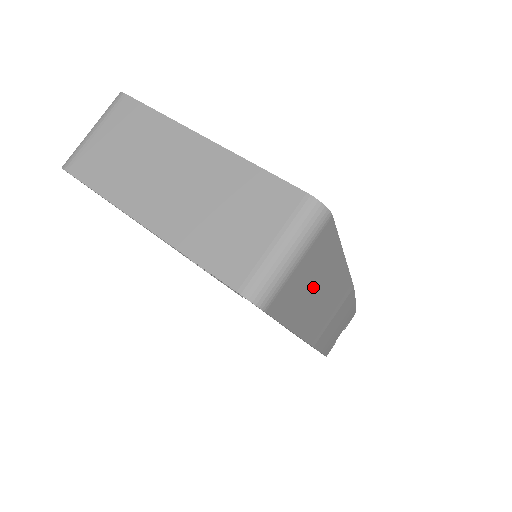
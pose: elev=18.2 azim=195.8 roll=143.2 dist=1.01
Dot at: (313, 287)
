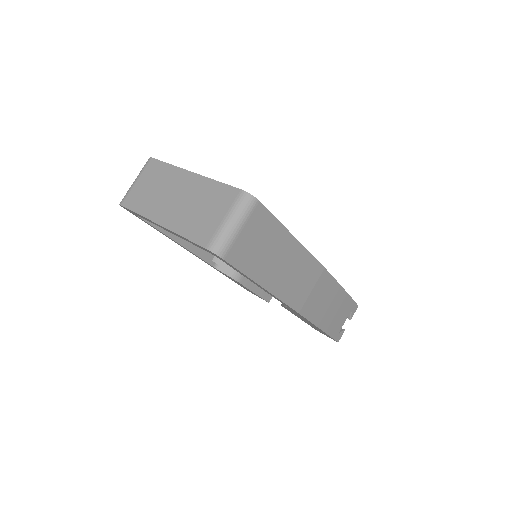
Dot at: (268, 253)
